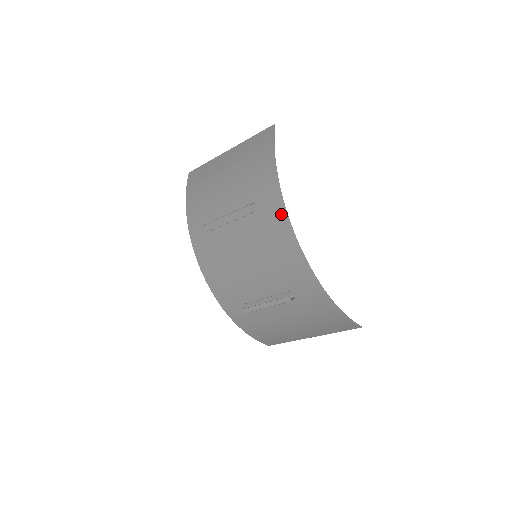
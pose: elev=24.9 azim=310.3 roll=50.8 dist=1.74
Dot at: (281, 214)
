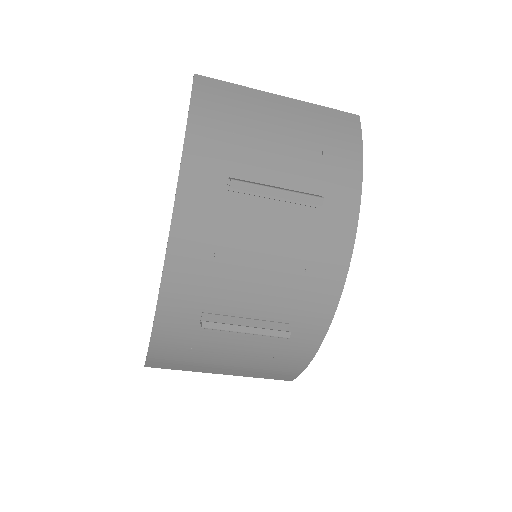
Dot at: (348, 231)
